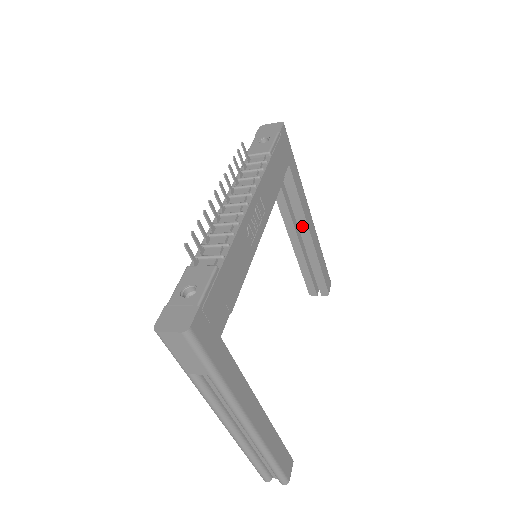
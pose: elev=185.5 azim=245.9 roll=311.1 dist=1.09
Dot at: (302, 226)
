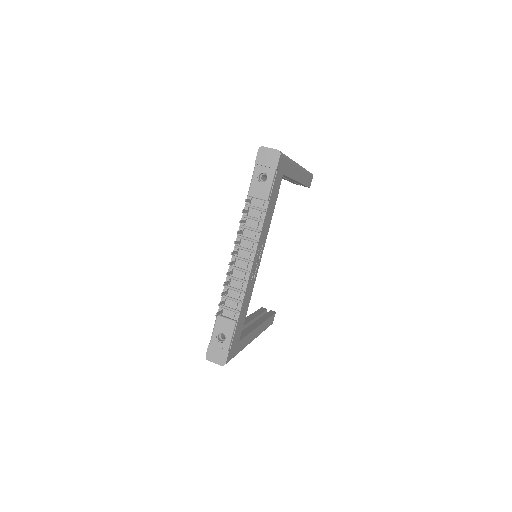
Dot at: occluded
